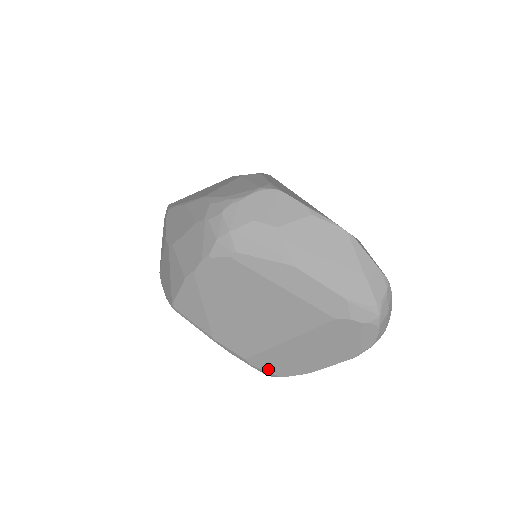
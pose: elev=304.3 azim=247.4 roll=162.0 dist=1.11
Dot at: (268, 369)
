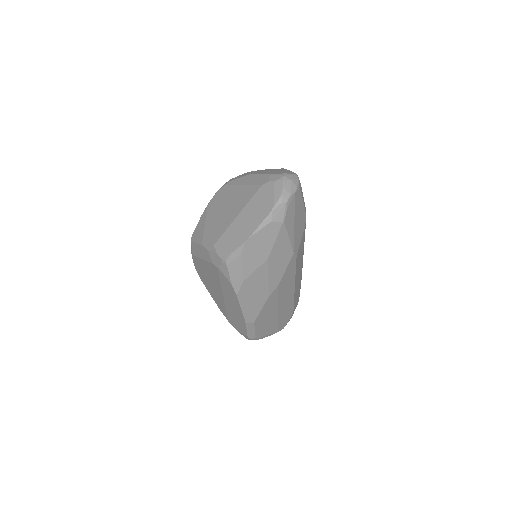
Dot at: (224, 249)
